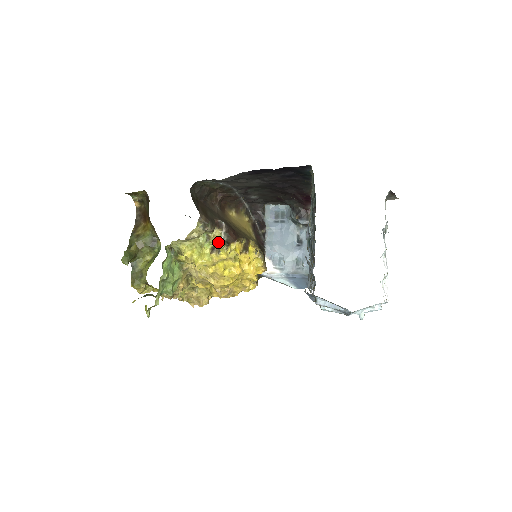
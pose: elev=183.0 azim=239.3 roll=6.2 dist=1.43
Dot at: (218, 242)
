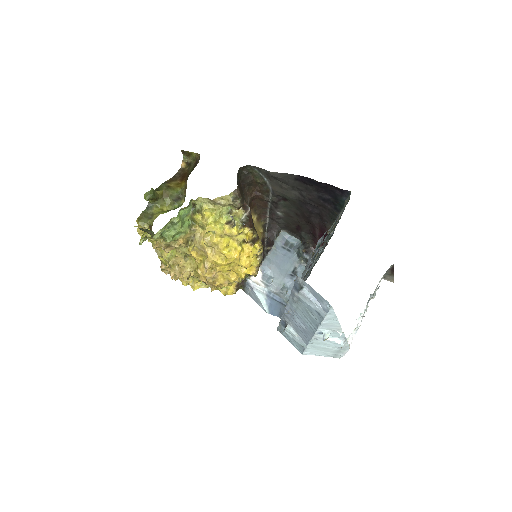
Dot at: (237, 218)
